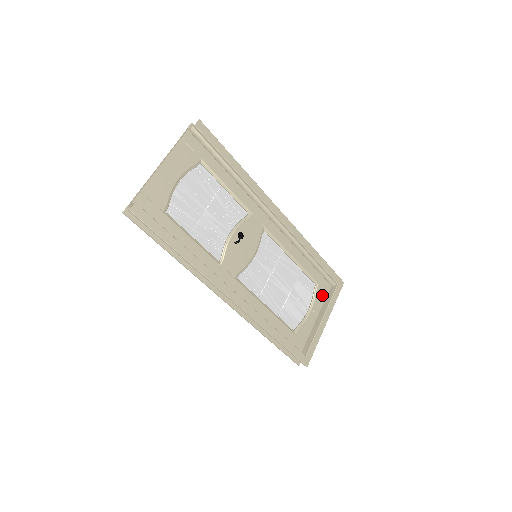
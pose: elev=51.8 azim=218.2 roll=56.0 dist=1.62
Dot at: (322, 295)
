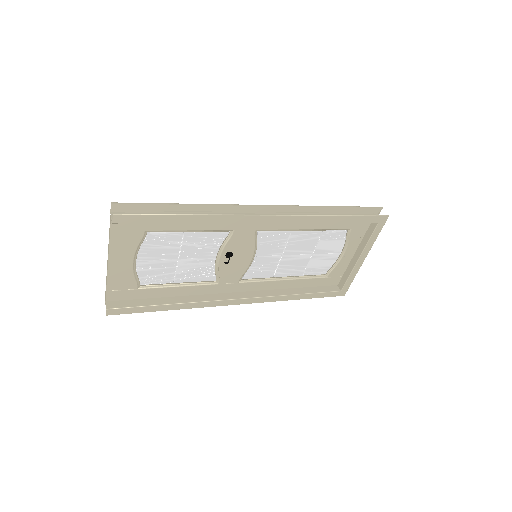
Dot at: (359, 234)
